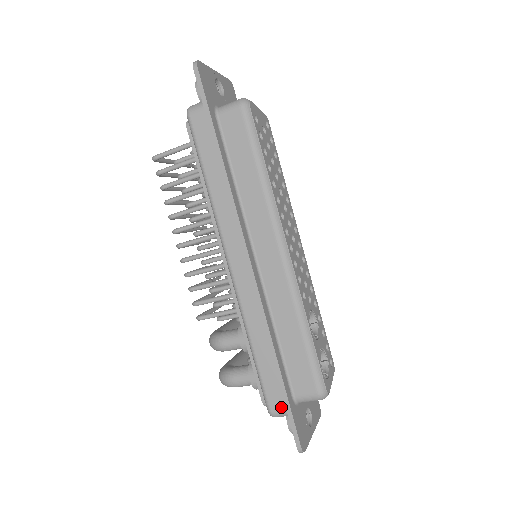
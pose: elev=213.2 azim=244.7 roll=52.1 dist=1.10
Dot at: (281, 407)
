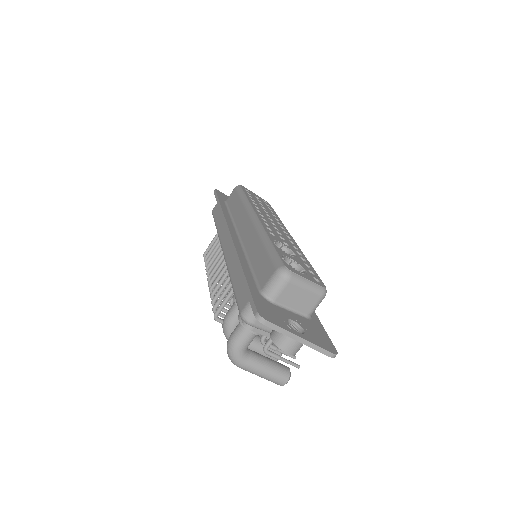
Dot at: (247, 301)
